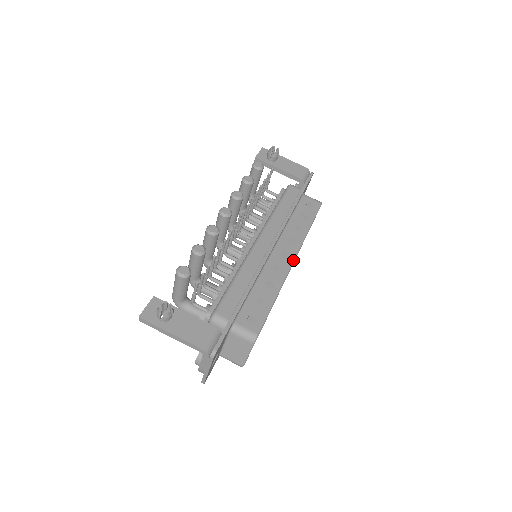
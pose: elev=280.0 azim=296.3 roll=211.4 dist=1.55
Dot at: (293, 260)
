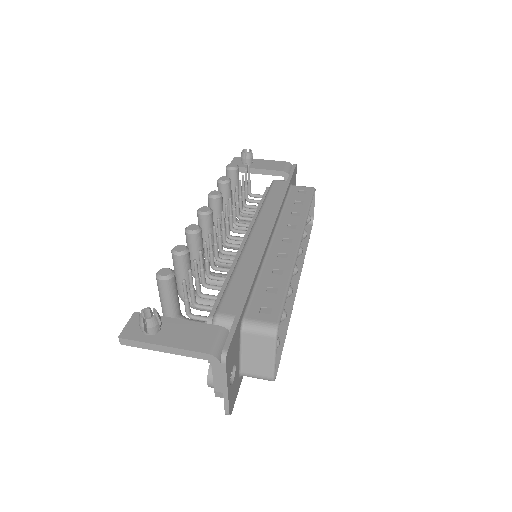
Dot at: (299, 242)
